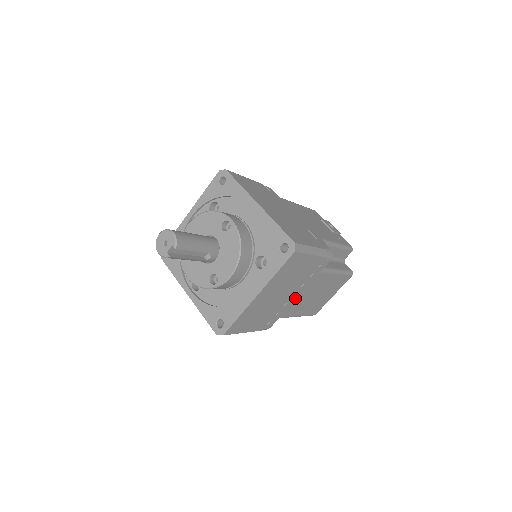
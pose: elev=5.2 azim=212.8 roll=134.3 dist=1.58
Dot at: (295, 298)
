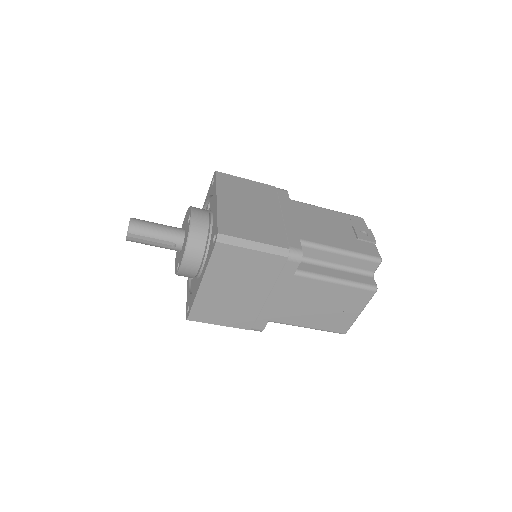
Dot at: (276, 301)
